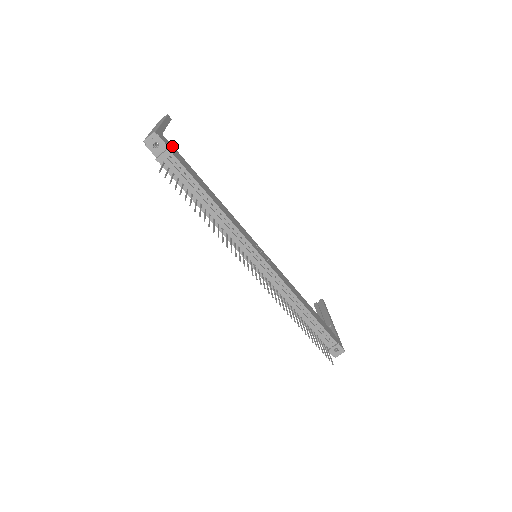
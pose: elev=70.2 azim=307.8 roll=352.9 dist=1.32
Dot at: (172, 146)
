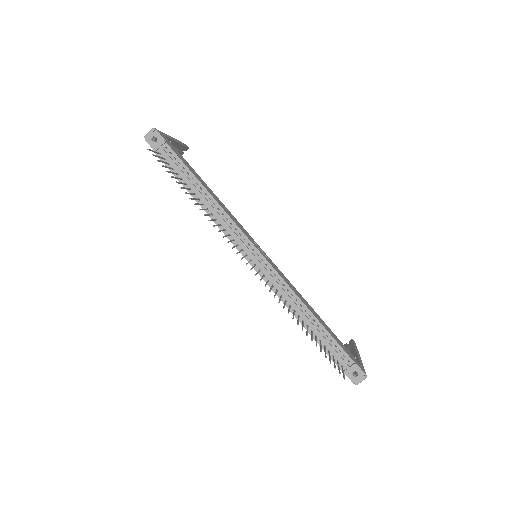
Dot at: (172, 145)
